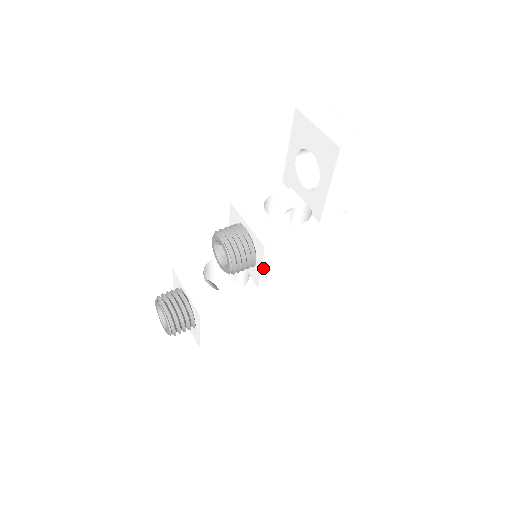
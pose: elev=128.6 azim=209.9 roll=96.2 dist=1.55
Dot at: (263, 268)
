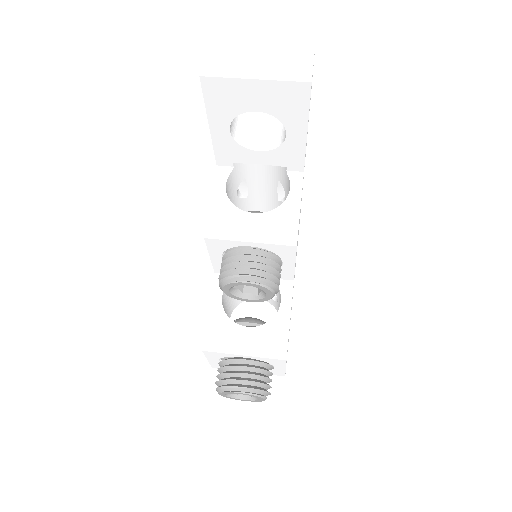
Dot at: (295, 262)
